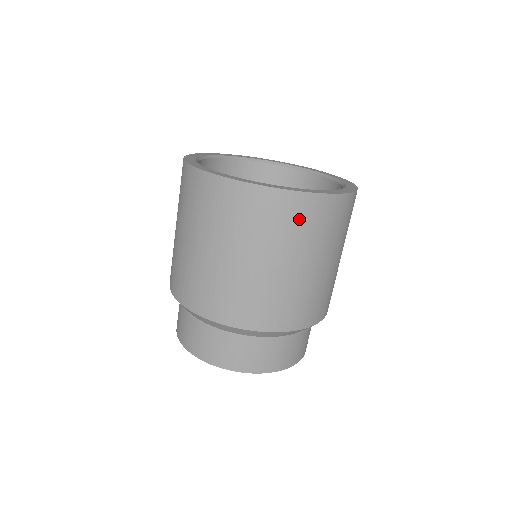
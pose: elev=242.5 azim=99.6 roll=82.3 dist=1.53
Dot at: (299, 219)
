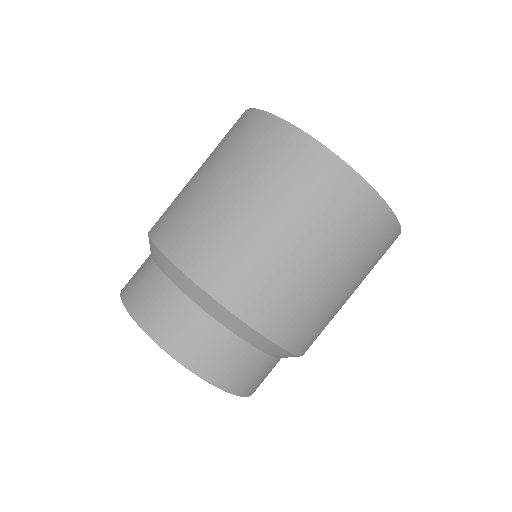
Dot at: (309, 176)
